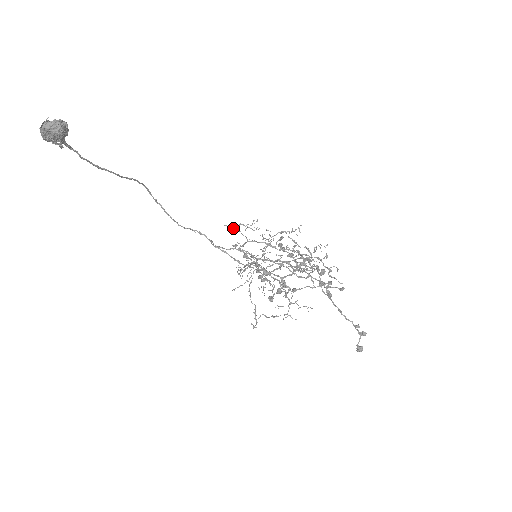
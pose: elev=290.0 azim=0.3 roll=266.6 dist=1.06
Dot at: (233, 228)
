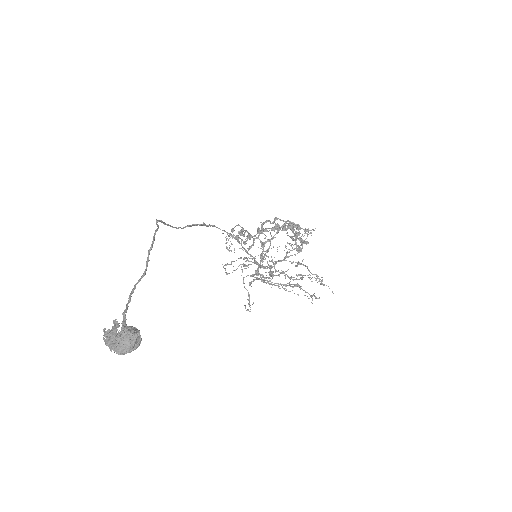
Dot at: (257, 278)
